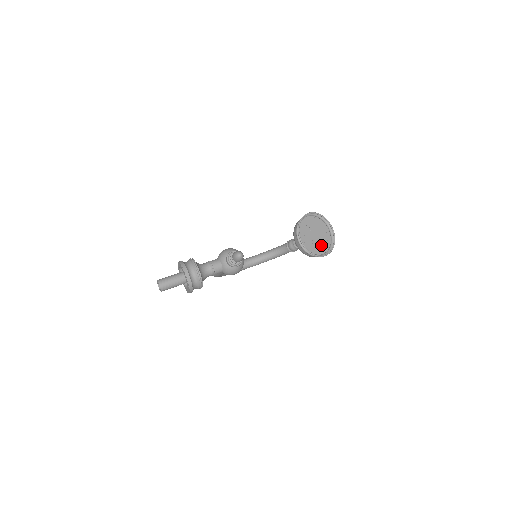
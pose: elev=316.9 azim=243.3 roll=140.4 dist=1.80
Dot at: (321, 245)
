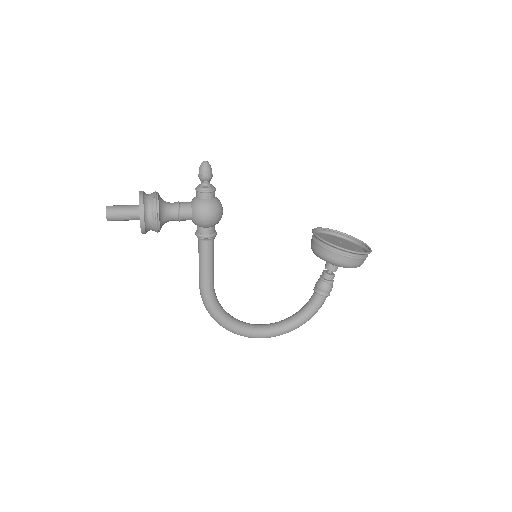
Dot at: occluded
